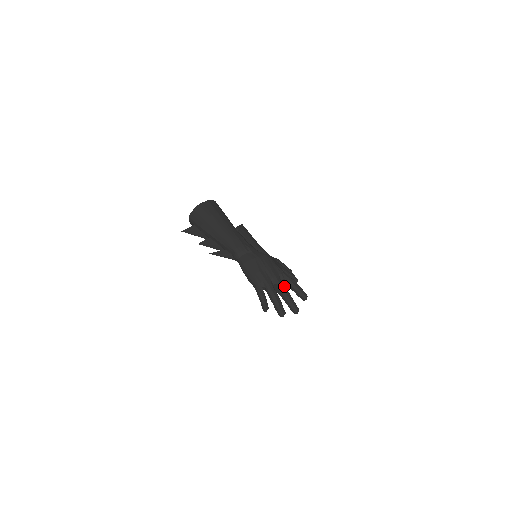
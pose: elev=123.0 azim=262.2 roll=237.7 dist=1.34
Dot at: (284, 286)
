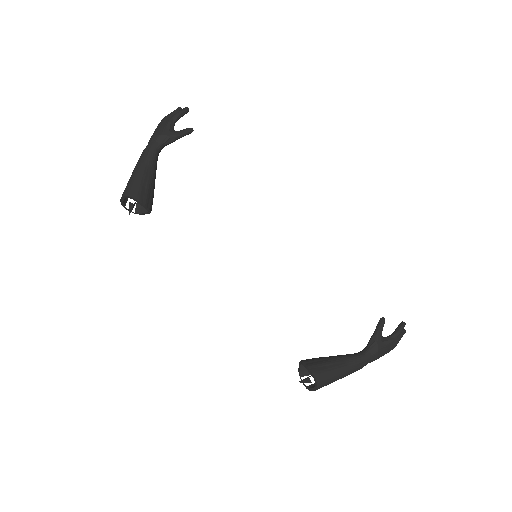
Dot at: (397, 341)
